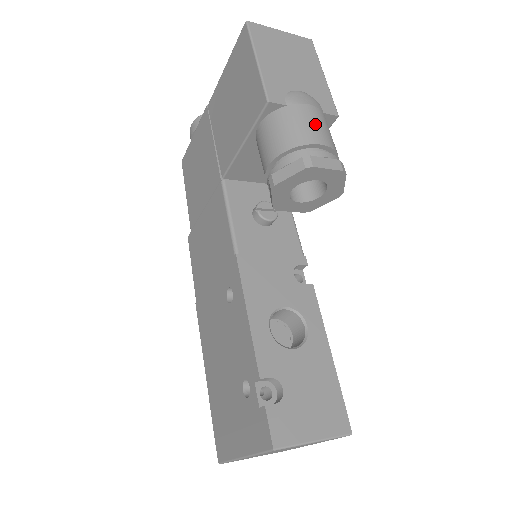
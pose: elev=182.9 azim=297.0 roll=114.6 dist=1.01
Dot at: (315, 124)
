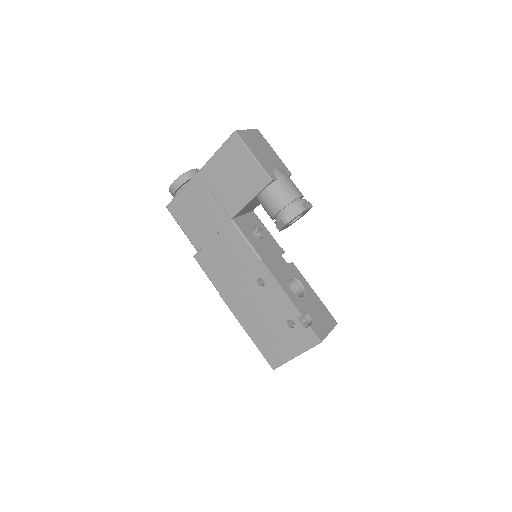
Dot at: (293, 186)
